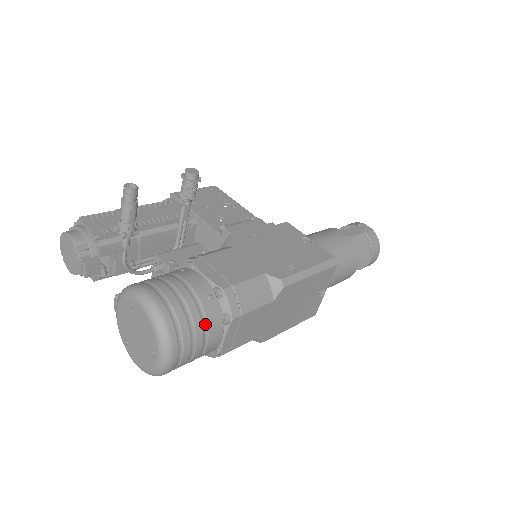
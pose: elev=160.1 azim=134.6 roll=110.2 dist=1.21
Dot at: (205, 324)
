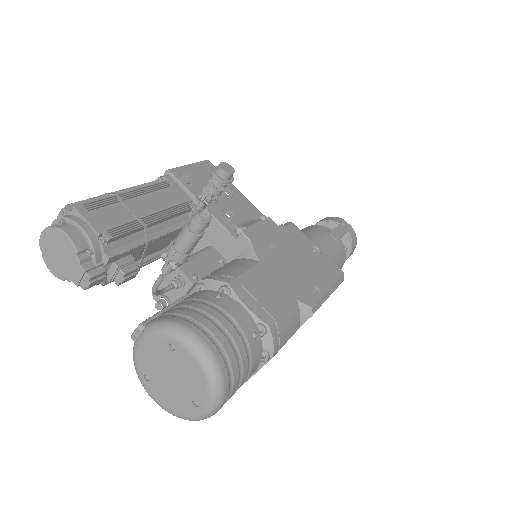
Dot at: (249, 366)
